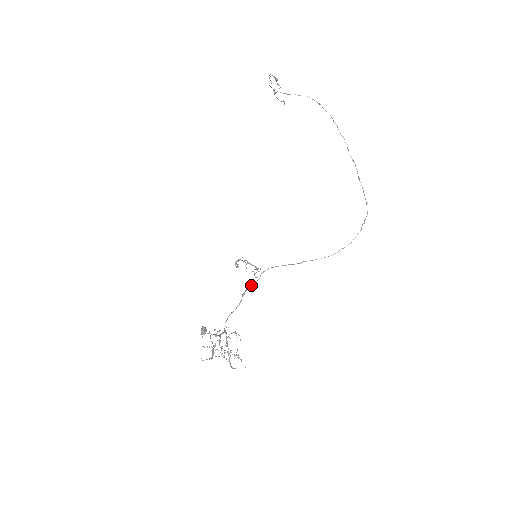
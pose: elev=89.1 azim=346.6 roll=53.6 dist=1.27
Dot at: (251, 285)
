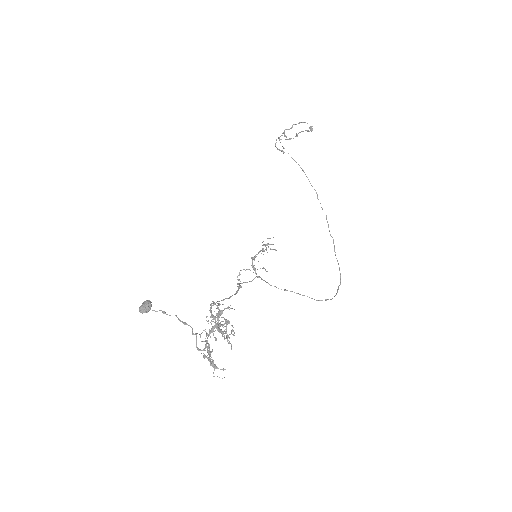
Dot at: (239, 283)
